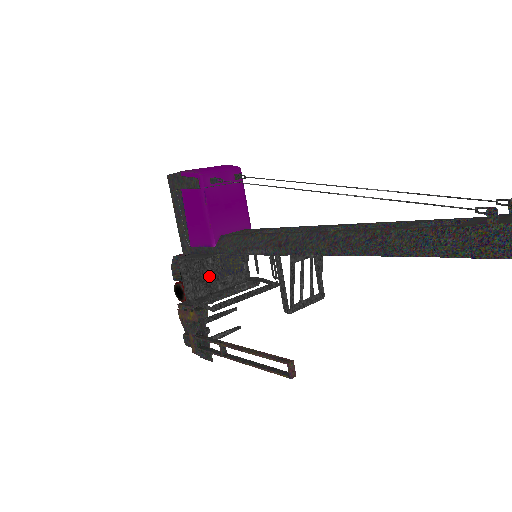
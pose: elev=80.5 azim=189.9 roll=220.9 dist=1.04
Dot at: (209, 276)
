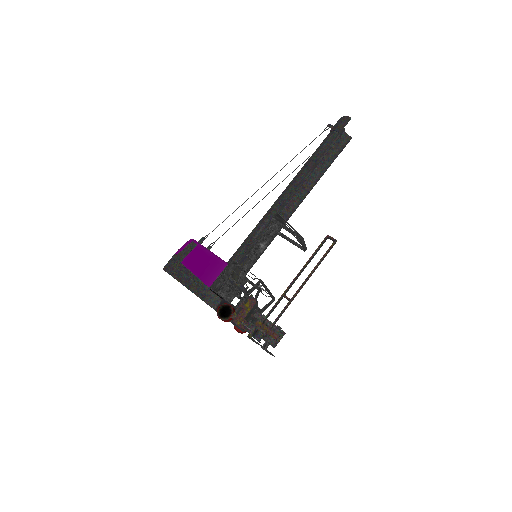
Dot at: occluded
